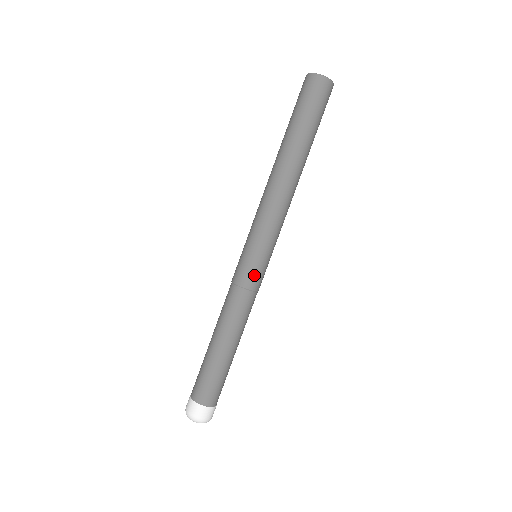
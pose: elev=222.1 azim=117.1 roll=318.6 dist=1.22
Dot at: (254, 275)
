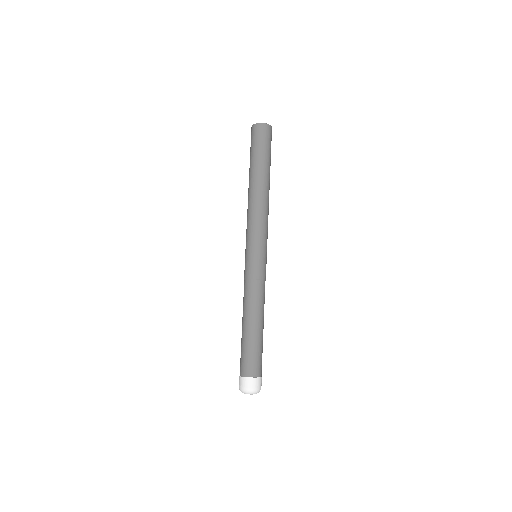
Dot at: (256, 267)
